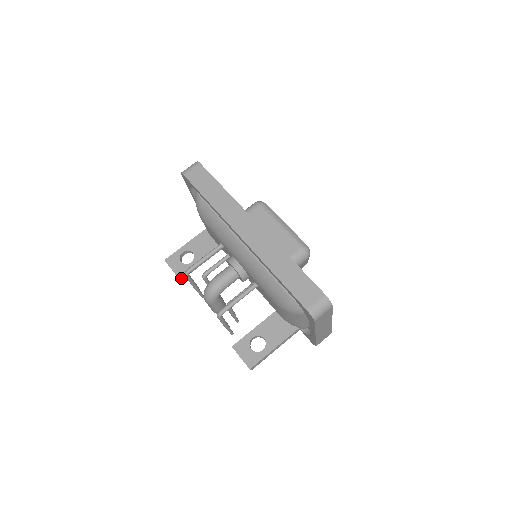
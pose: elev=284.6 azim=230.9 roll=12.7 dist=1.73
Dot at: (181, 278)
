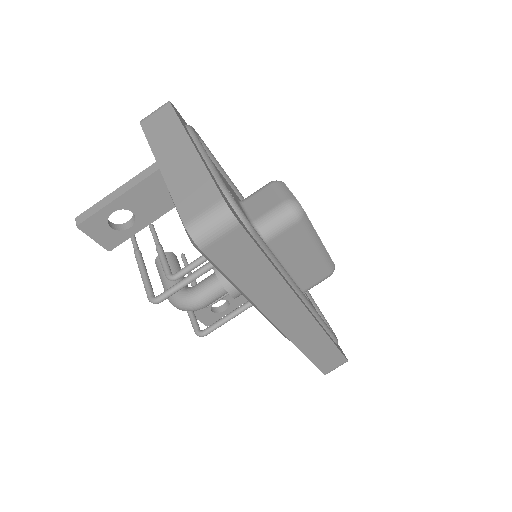
Dot at: (110, 246)
